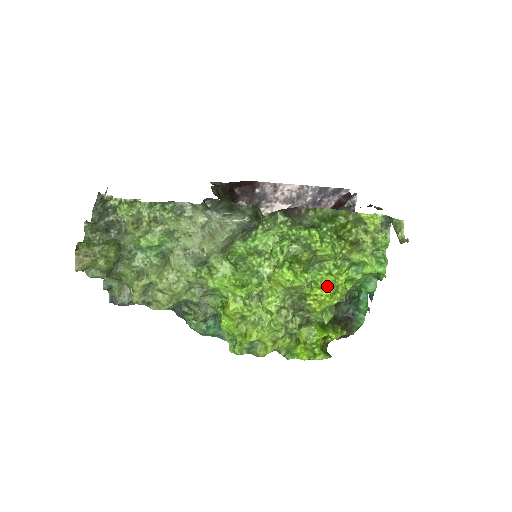
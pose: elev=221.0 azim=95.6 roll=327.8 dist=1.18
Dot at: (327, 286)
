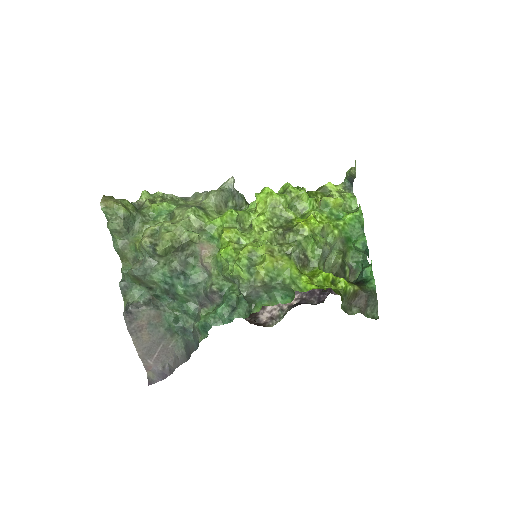
Dot at: (309, 216)
